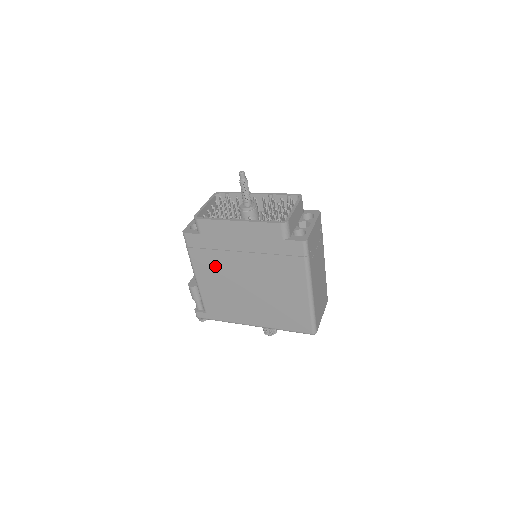
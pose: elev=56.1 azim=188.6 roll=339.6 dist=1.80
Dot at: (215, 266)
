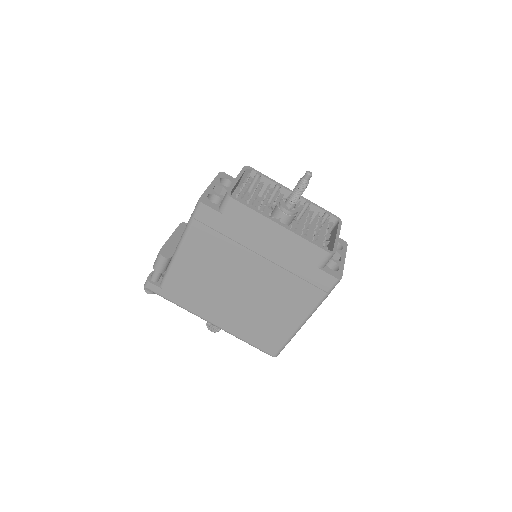
Dot at: (214, 252)
